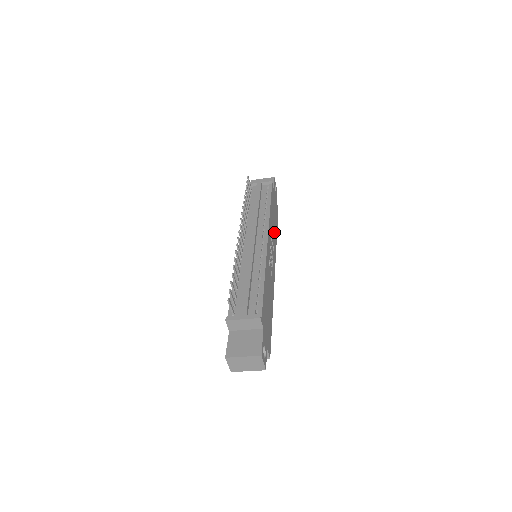
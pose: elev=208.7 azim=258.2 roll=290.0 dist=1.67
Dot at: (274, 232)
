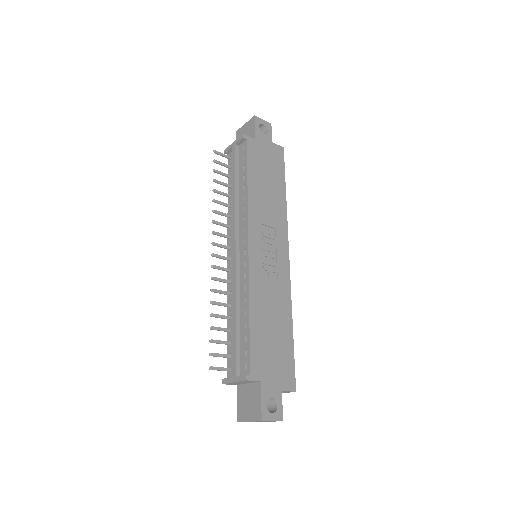
Dot at: (273, 202)
